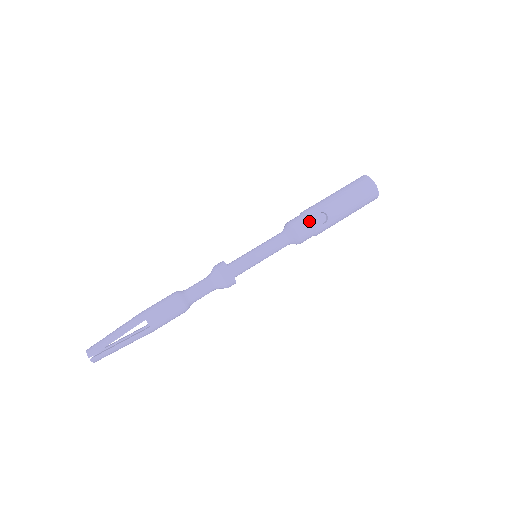
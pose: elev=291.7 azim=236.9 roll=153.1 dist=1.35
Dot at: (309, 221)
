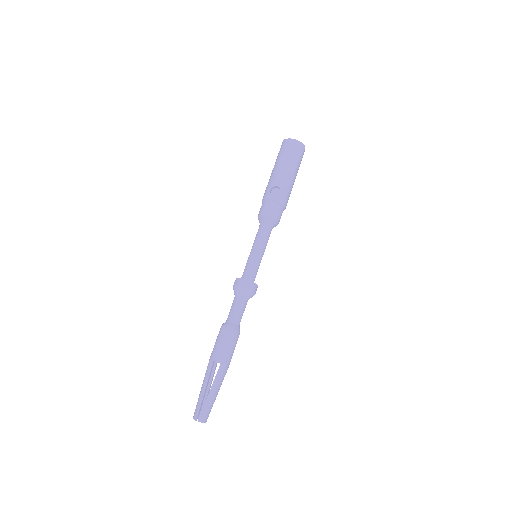
Dot at: (268, 201)
